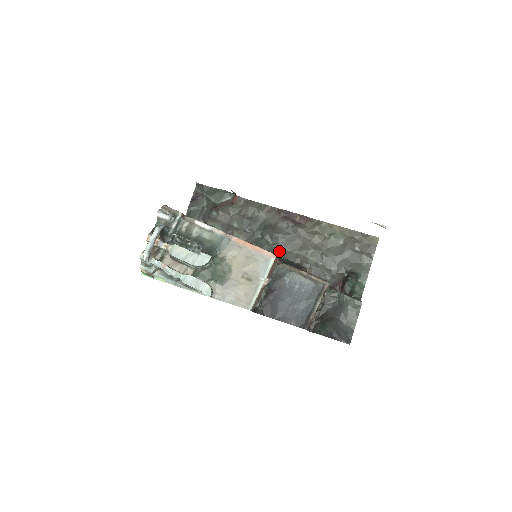
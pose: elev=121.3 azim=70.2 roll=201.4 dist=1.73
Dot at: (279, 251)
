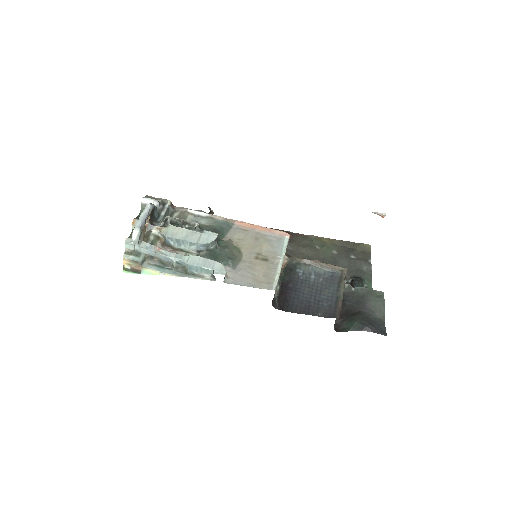
Dot at: occluded
